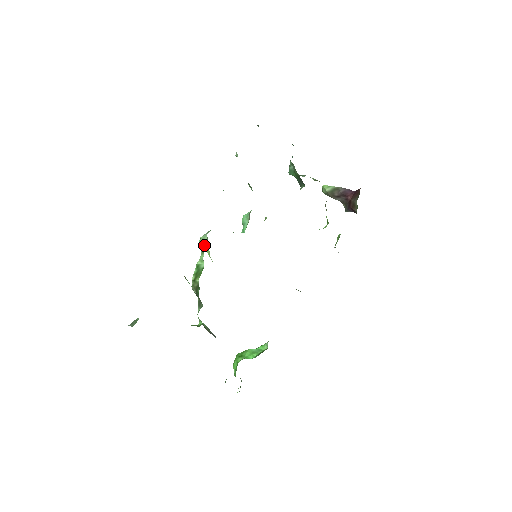
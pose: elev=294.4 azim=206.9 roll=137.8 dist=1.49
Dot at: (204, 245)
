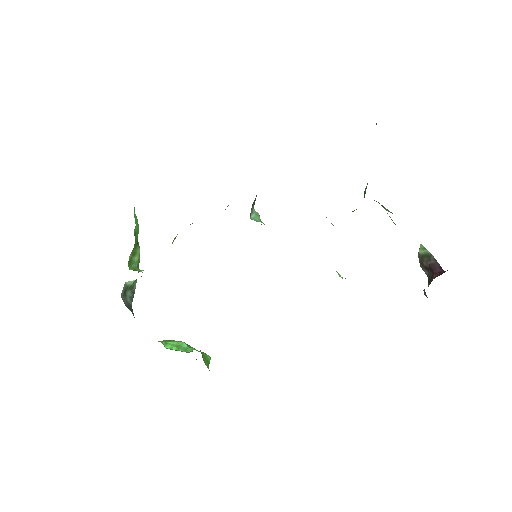
Dot at: occluded
